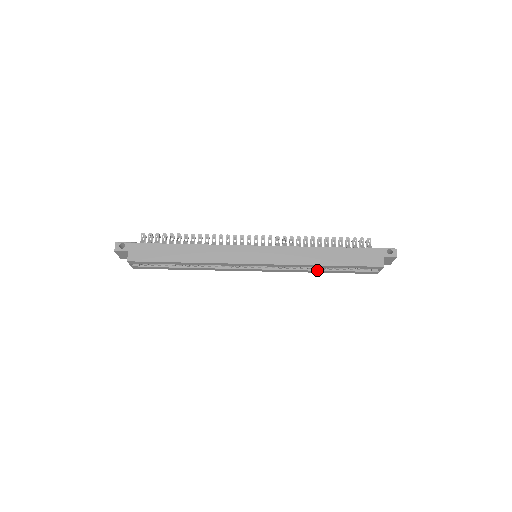
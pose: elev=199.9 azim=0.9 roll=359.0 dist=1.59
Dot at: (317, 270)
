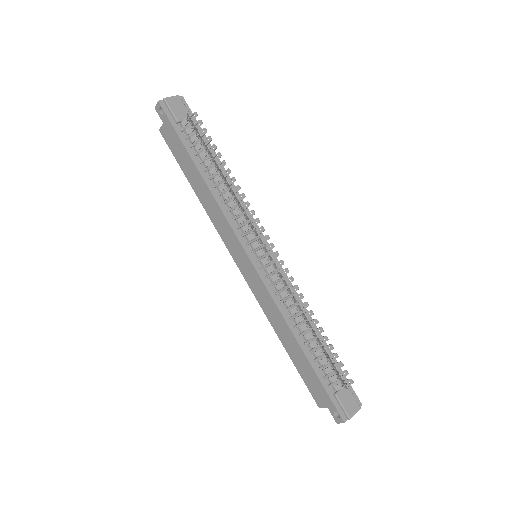
Dot at: occluded
